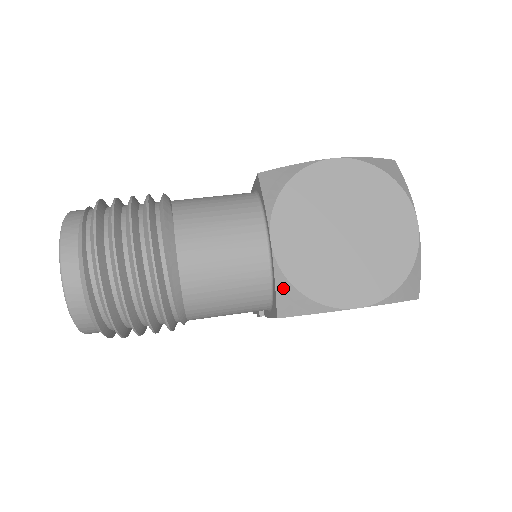
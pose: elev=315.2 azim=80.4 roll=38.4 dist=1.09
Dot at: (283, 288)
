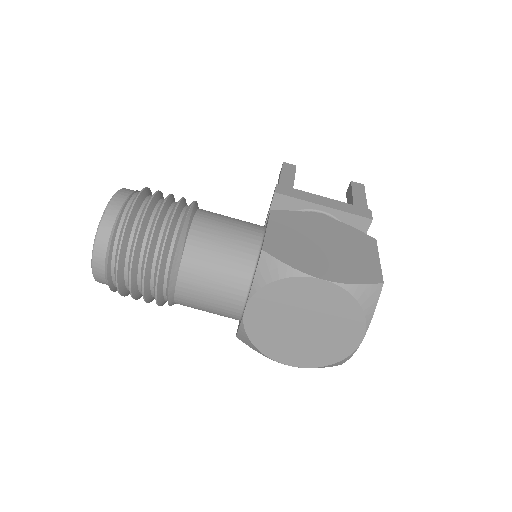
Dot at: (243, 334)
